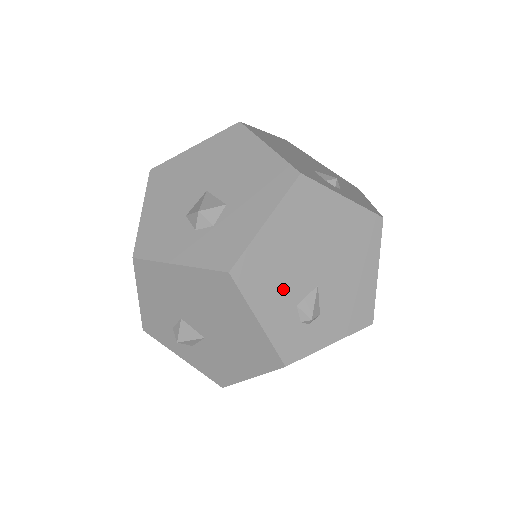
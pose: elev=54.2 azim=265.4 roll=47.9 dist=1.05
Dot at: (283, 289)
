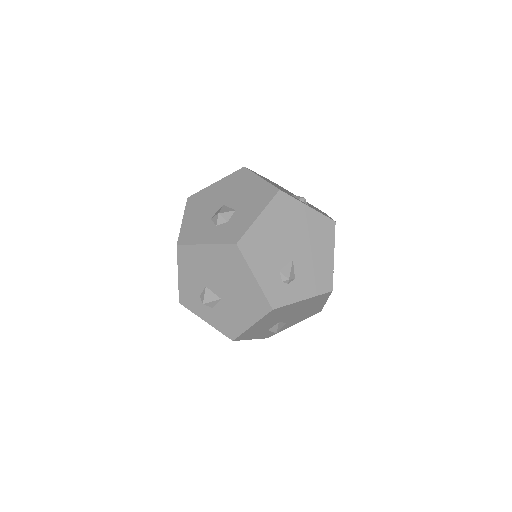
Dot at: (270, 259)
